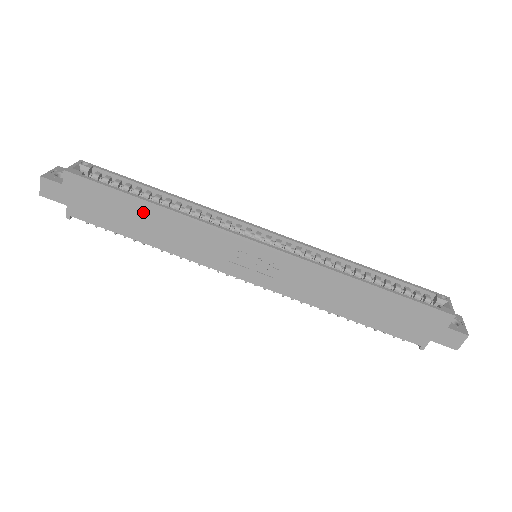
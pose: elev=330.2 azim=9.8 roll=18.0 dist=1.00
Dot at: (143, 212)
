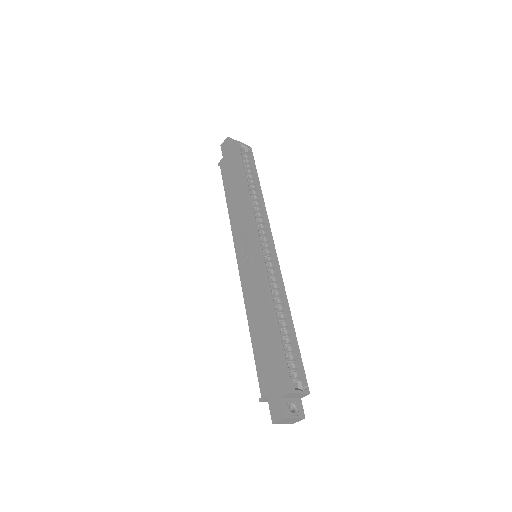
Dot at: (239, 184)
